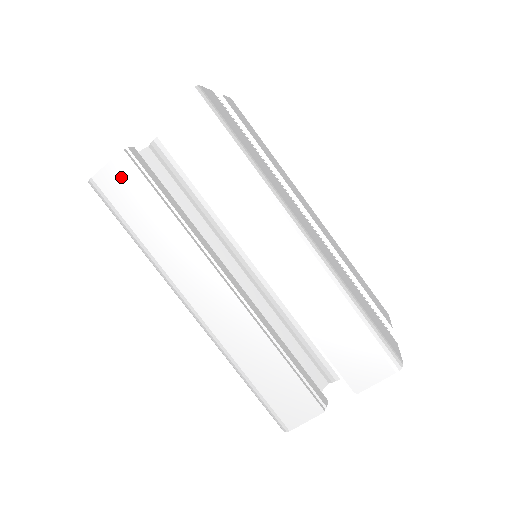
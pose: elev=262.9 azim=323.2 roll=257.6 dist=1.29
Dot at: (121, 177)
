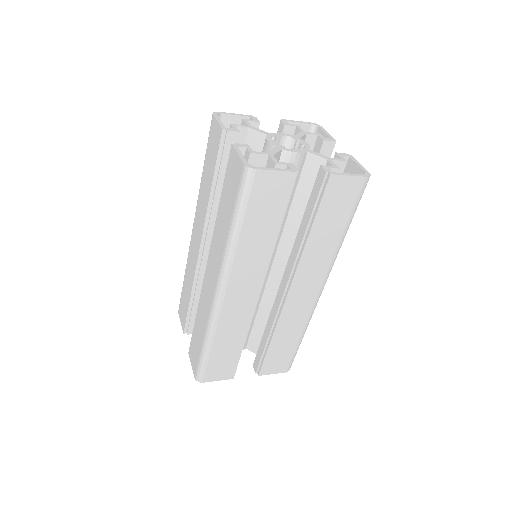
Dot at: (215, 137)
